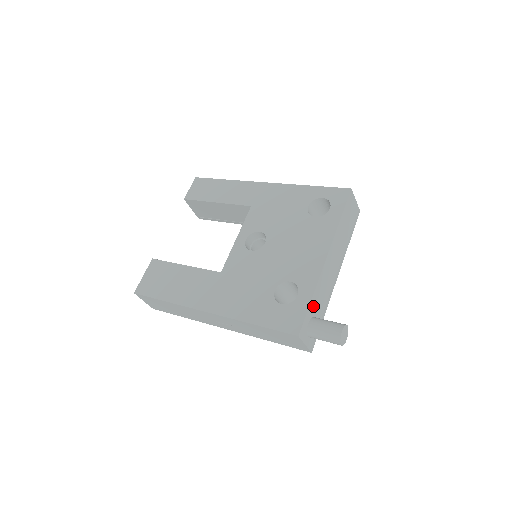
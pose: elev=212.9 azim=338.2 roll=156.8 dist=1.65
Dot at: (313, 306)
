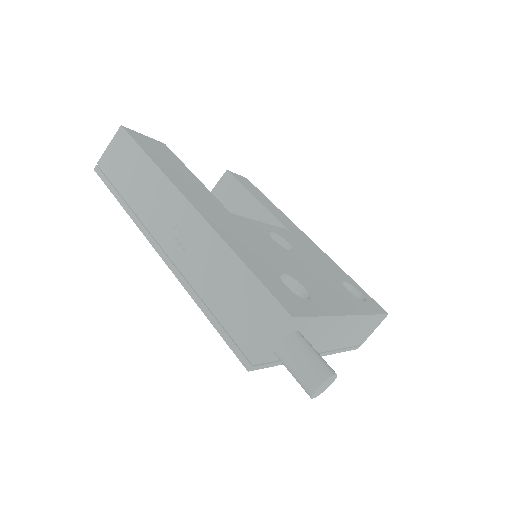
Dot at: (311, 326)
